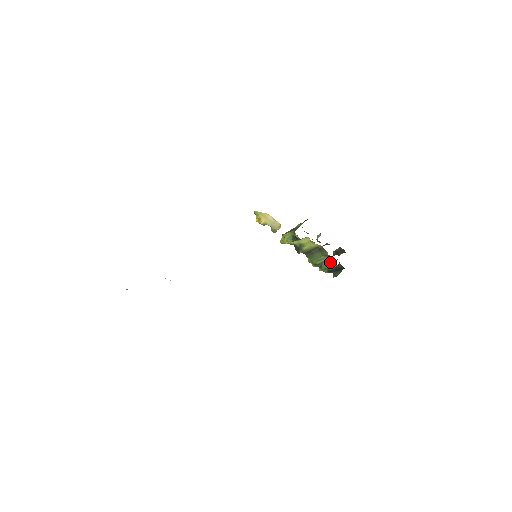
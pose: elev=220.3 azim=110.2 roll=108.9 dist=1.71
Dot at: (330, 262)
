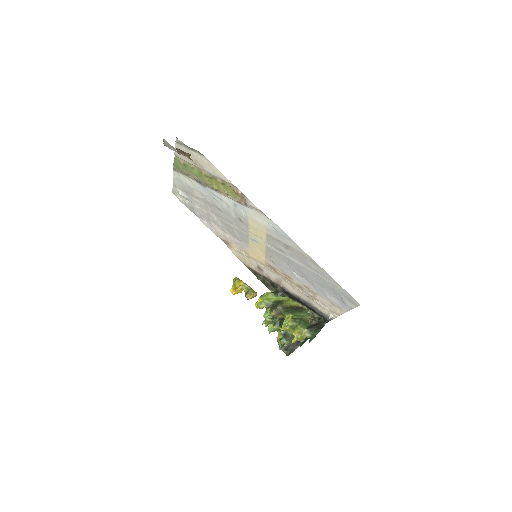
Dot at: (308, 322)
